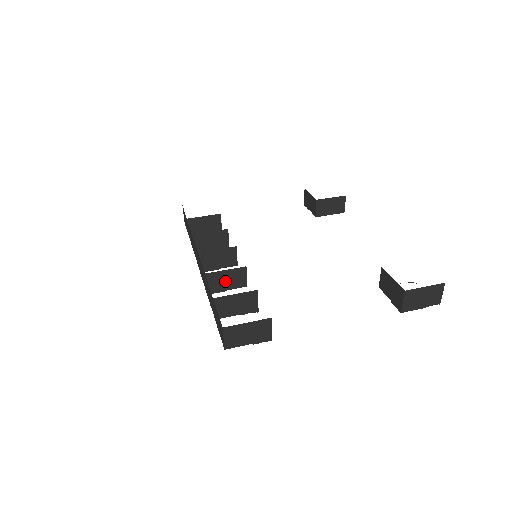
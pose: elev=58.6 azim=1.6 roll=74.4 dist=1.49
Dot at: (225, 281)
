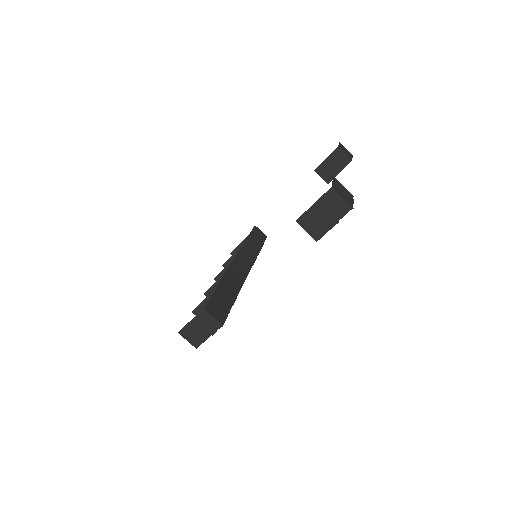
Dot at: occluded
